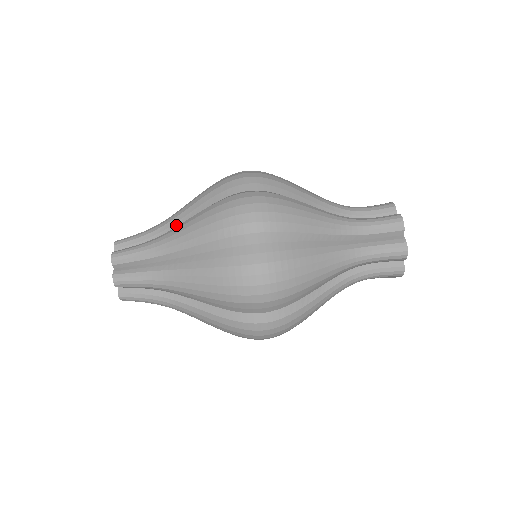
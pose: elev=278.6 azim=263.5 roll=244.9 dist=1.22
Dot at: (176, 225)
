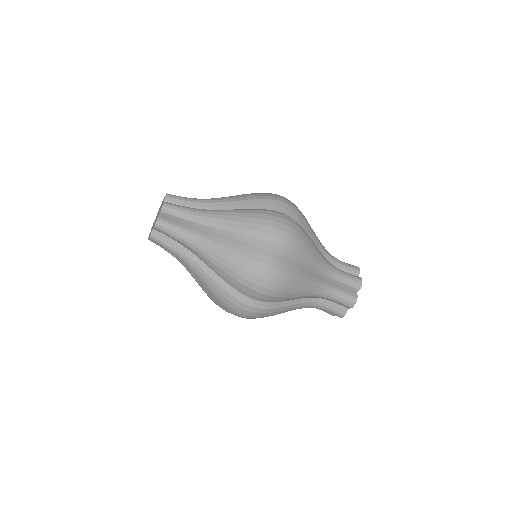
Dot at: (201, 259)
